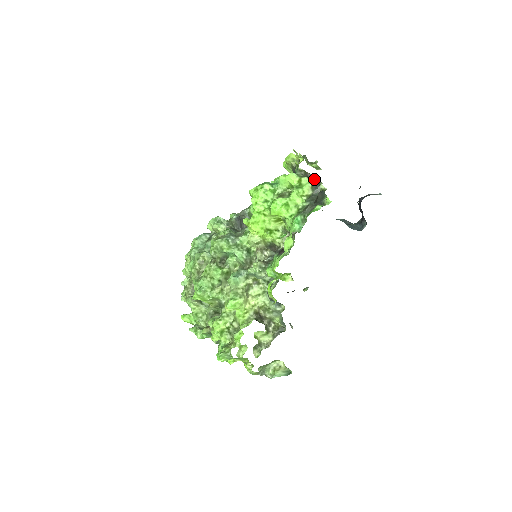
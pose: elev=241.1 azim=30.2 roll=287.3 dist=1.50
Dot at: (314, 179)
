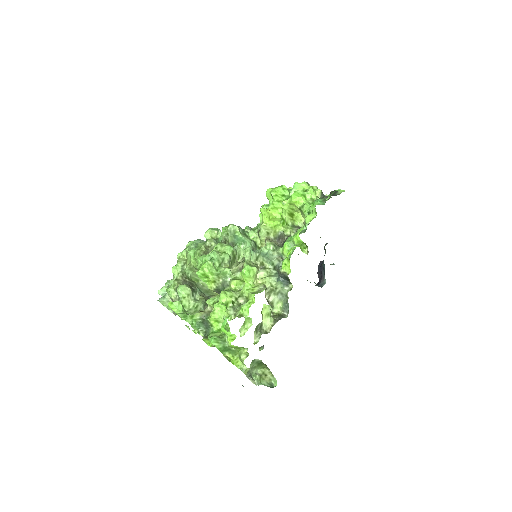
Dot at: occluded
